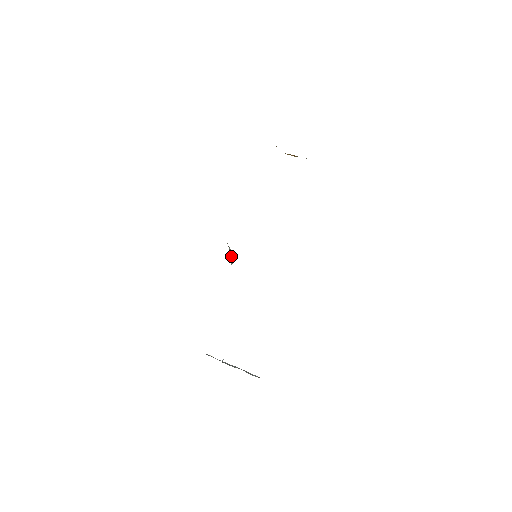
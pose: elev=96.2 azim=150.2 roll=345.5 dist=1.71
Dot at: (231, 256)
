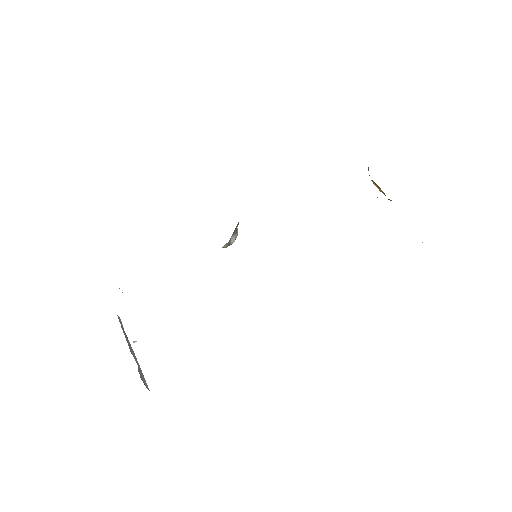
Dot at: (232, 240)
